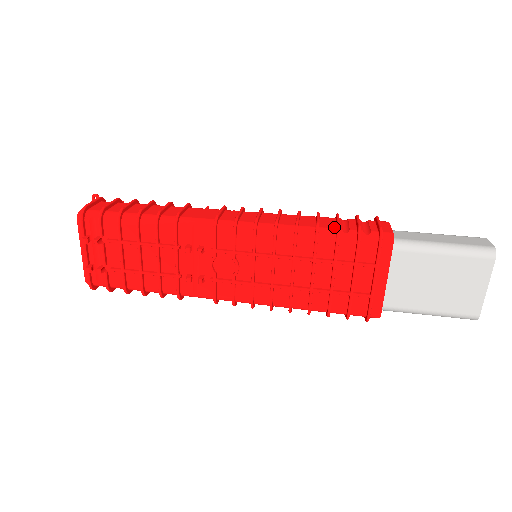
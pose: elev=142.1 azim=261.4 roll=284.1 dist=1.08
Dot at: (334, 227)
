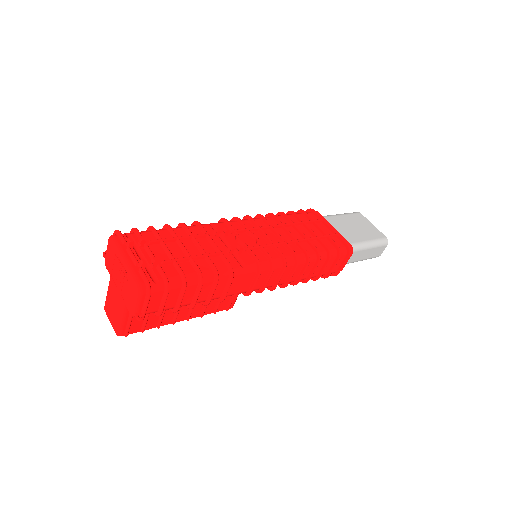
Dot at: occluded
